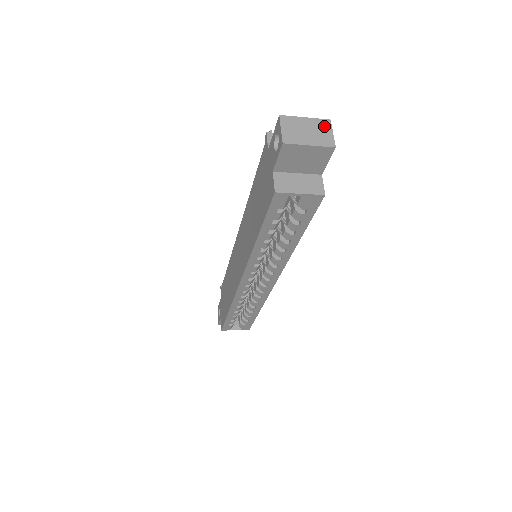
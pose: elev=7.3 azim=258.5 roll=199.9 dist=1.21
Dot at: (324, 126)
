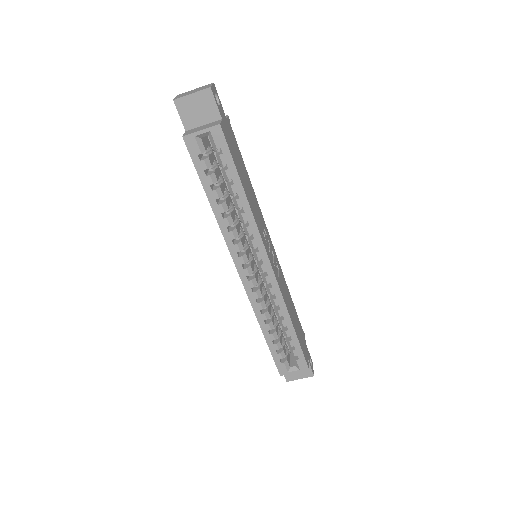
Dot at: (207, 86)
